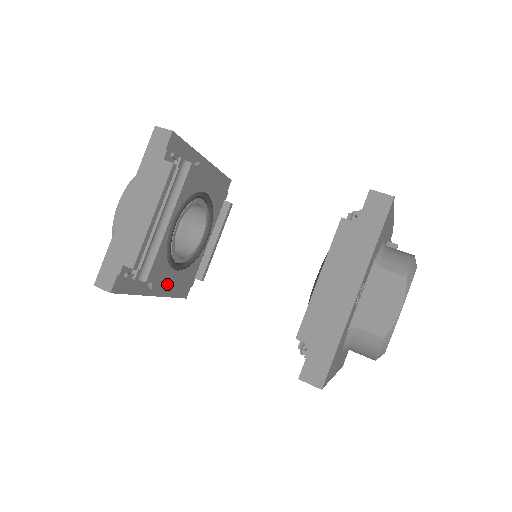
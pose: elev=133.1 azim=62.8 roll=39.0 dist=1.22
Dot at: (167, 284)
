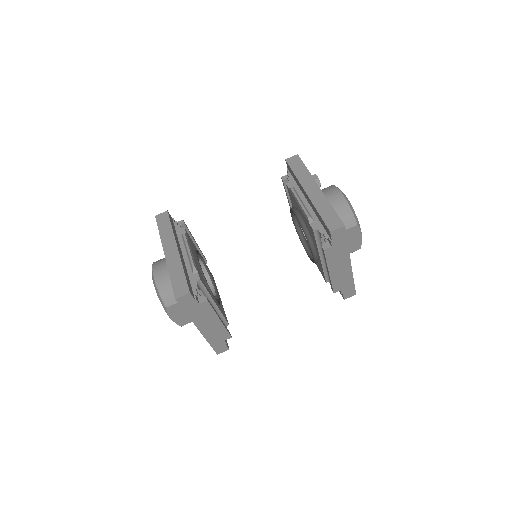
Dot at: occluded
